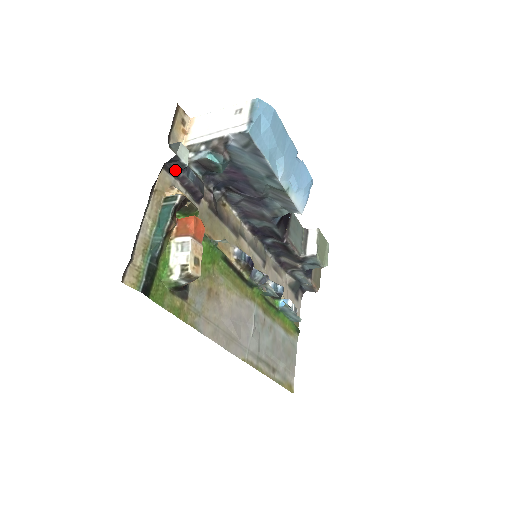
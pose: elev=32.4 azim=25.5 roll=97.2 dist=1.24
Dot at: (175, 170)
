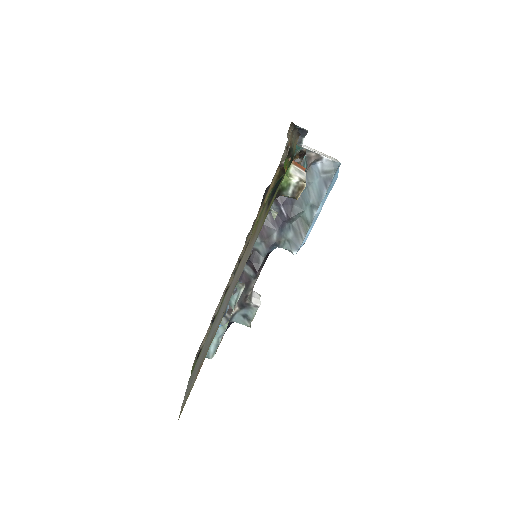
Dot at: occluded
